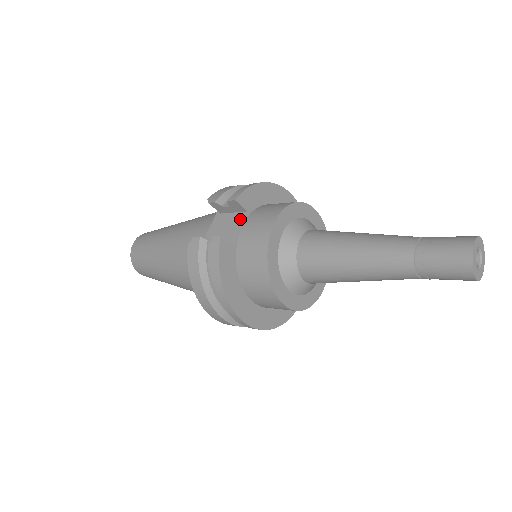
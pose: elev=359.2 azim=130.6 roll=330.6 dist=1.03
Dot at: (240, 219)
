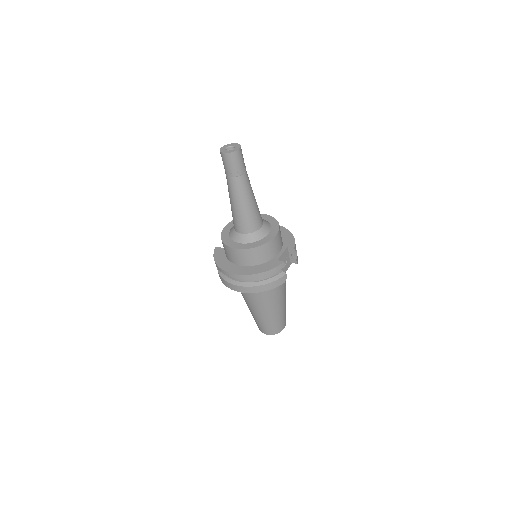
Dot at: occluded
